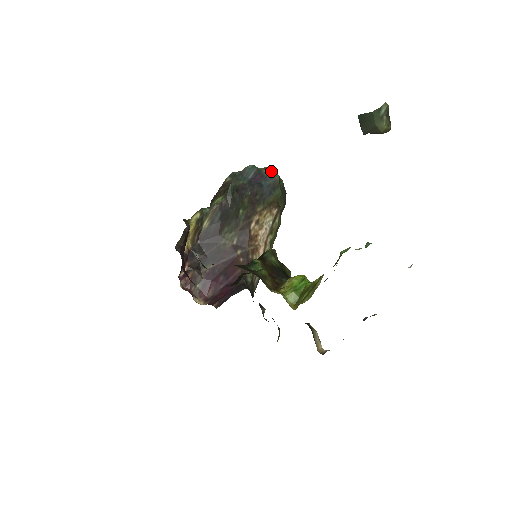
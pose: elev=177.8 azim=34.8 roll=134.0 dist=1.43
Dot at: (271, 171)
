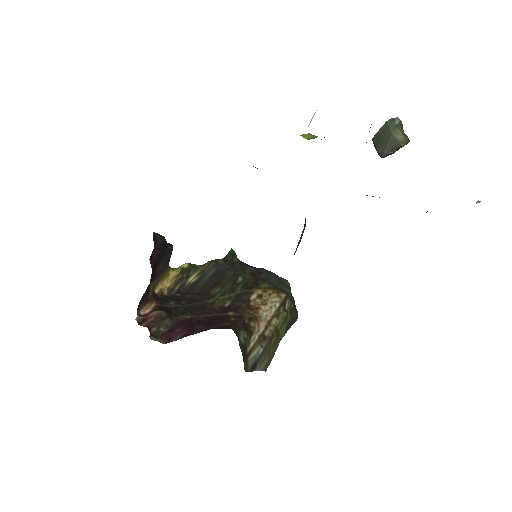
Dot at: occluded
